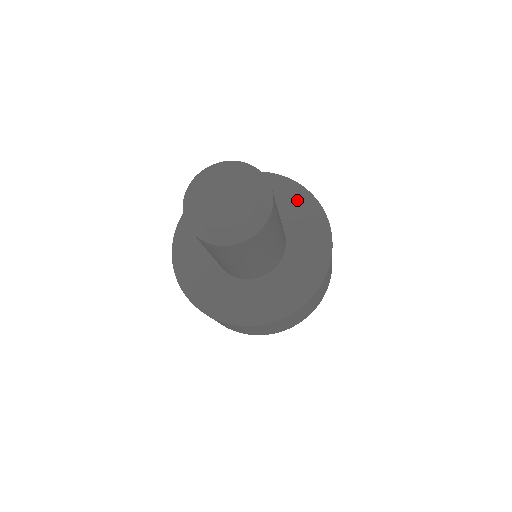
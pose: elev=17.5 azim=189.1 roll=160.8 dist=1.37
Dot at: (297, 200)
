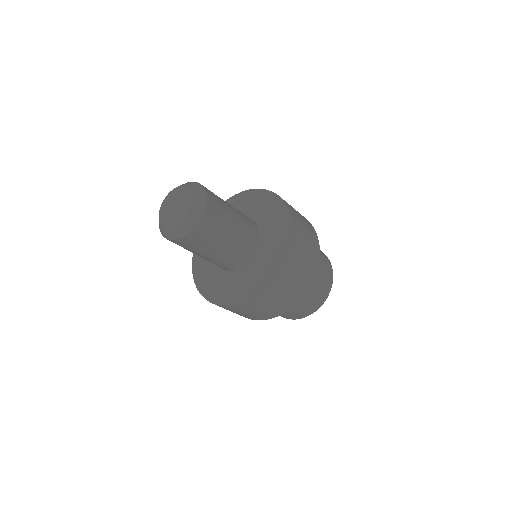
Dot at: (233, 205)
